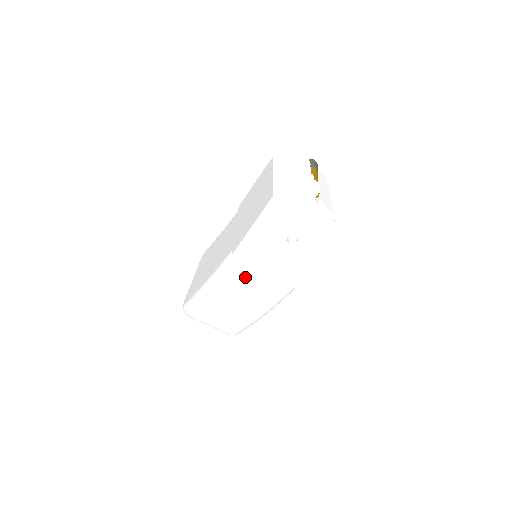
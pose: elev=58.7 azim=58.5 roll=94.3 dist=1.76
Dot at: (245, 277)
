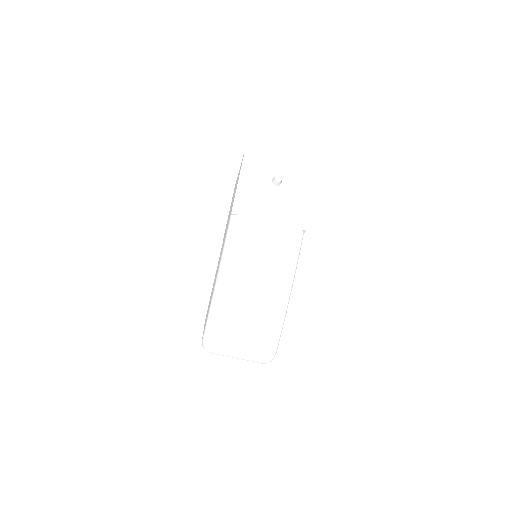
Dot at: (252, 235)
